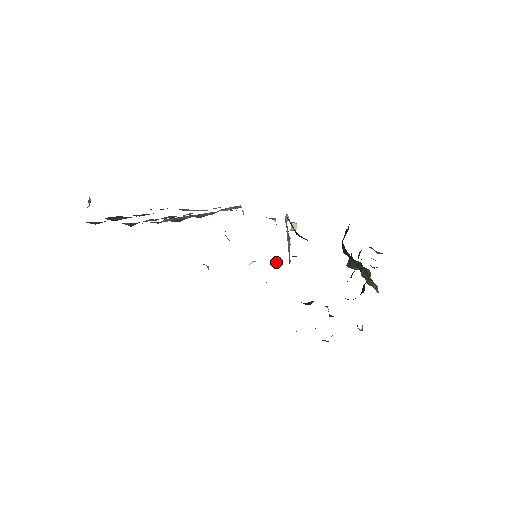
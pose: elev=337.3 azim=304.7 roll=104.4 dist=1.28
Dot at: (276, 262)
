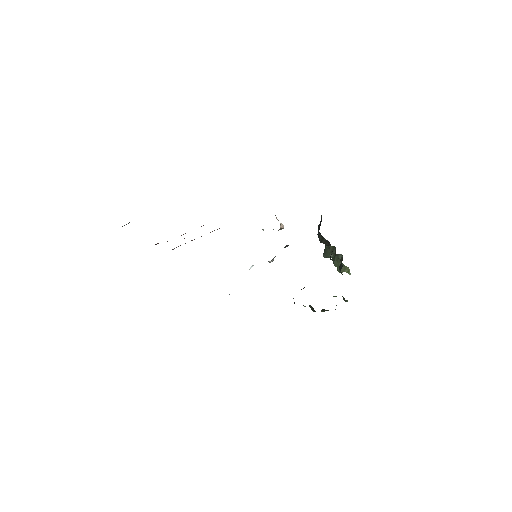
Dot at: (271, 261)
